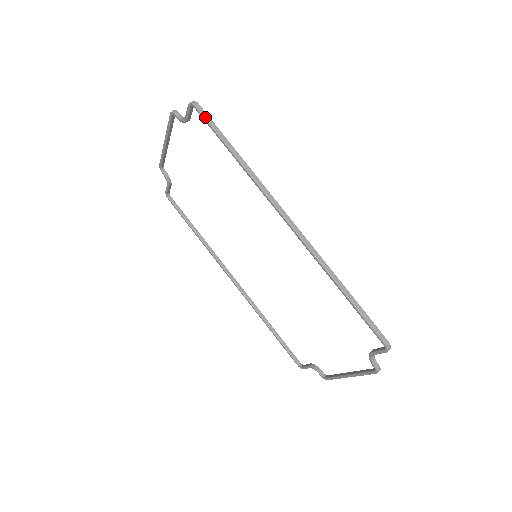
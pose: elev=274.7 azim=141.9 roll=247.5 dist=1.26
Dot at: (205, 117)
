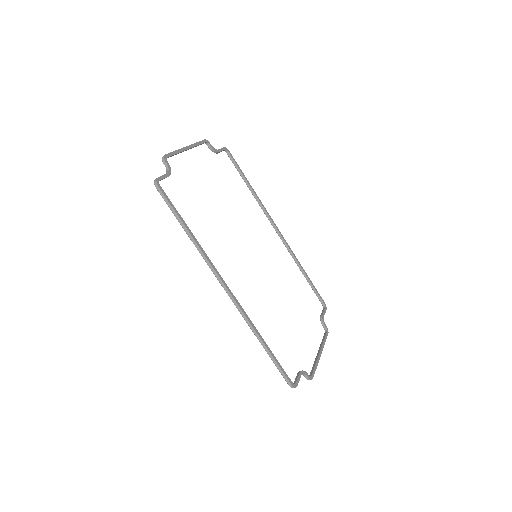
Dot at: occluded
